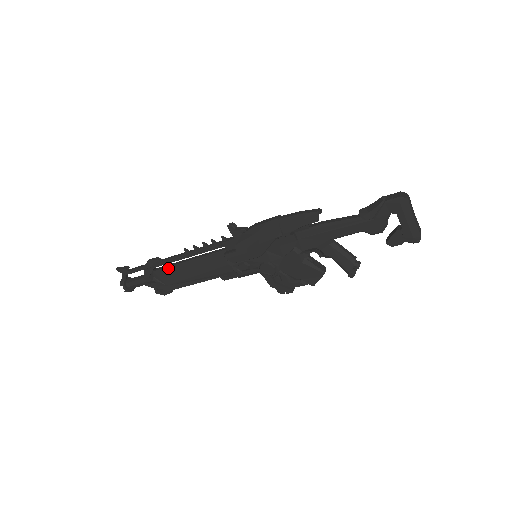
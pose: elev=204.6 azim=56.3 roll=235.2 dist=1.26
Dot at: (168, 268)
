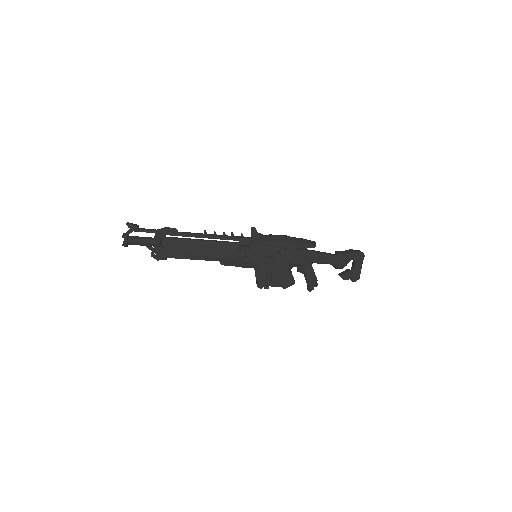
Dot at: (180, 240)
